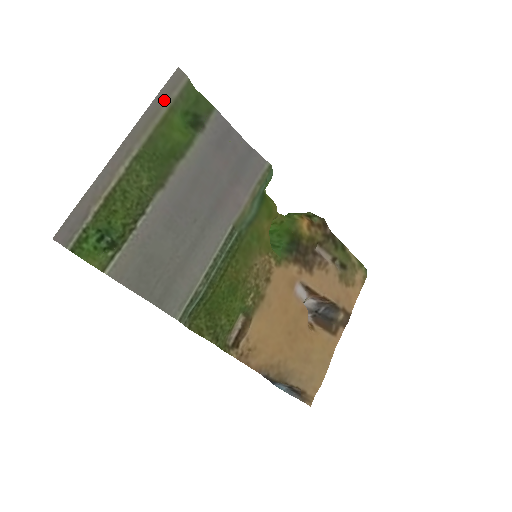
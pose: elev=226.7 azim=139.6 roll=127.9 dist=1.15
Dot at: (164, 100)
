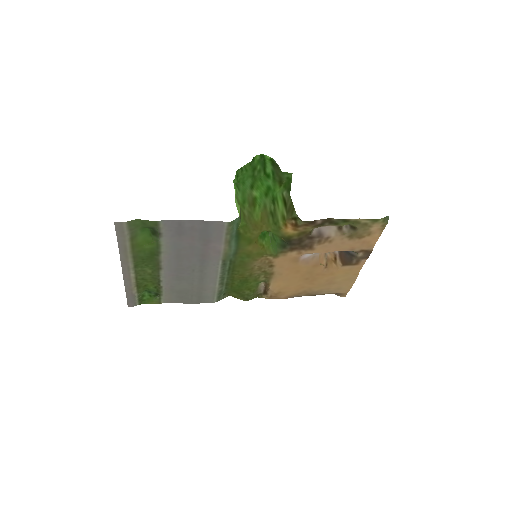
Dot at: (123, 239)
